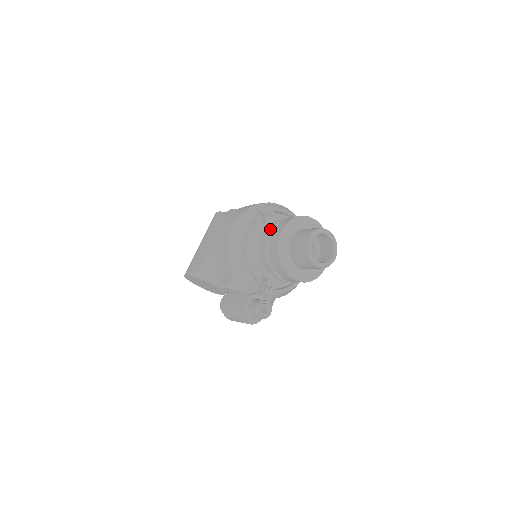
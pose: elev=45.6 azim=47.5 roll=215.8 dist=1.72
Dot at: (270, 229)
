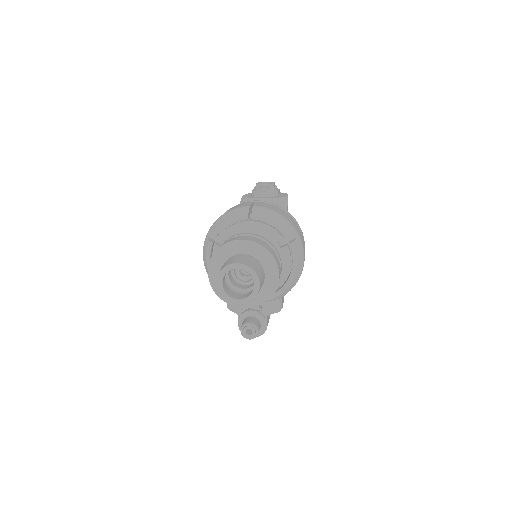
Dot at: occluded
